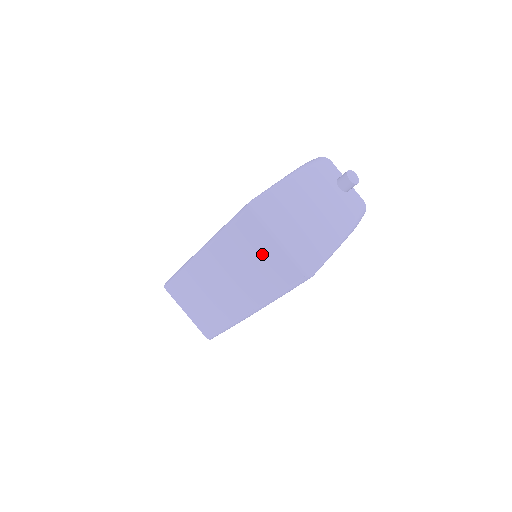
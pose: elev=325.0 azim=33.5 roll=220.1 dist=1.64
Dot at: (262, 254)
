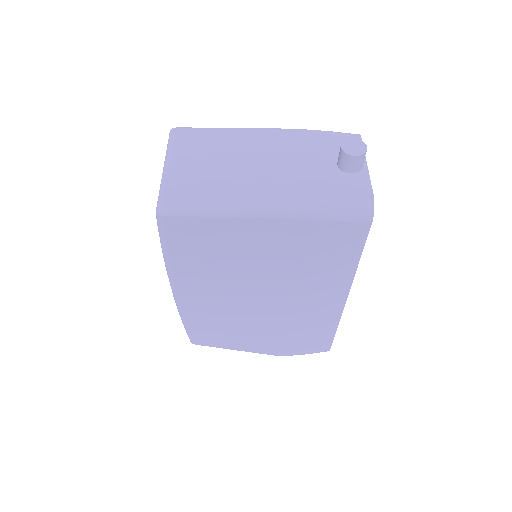
Dot at: occluded
